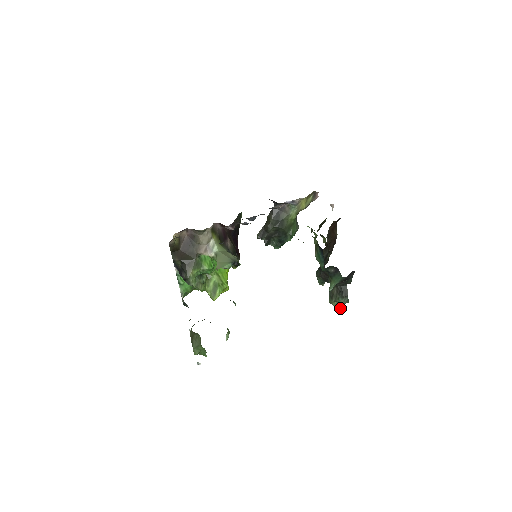
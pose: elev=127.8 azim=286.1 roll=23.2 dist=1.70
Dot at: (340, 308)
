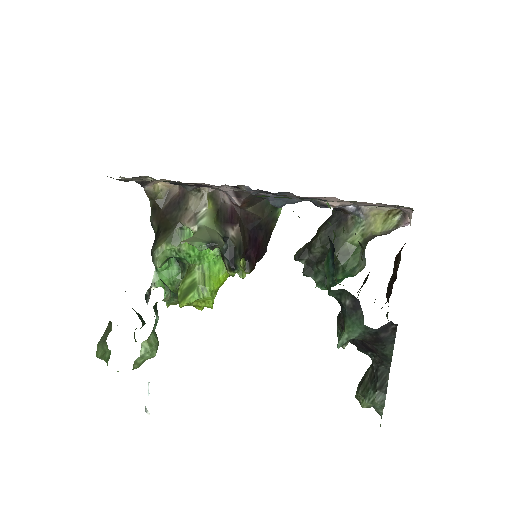
Dot at: (380, 425)
